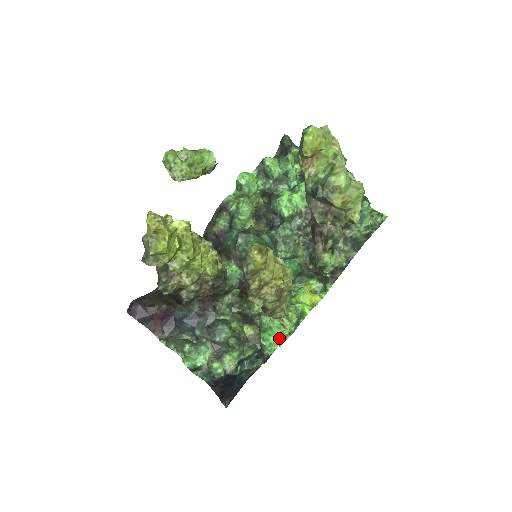
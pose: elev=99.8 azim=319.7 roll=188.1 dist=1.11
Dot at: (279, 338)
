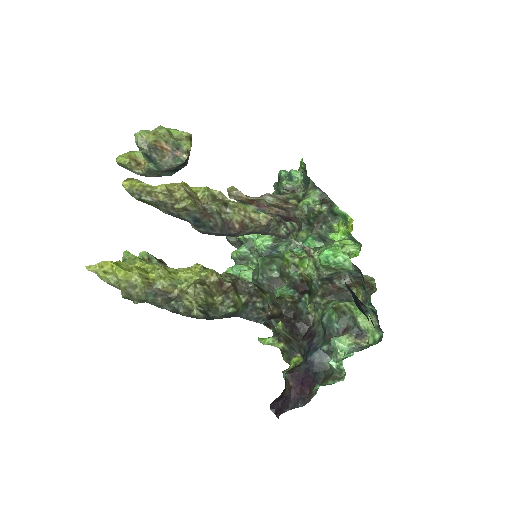
Dot at: (333, 247)
